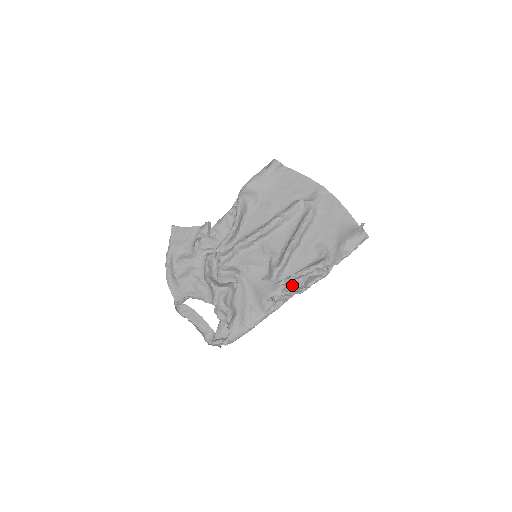
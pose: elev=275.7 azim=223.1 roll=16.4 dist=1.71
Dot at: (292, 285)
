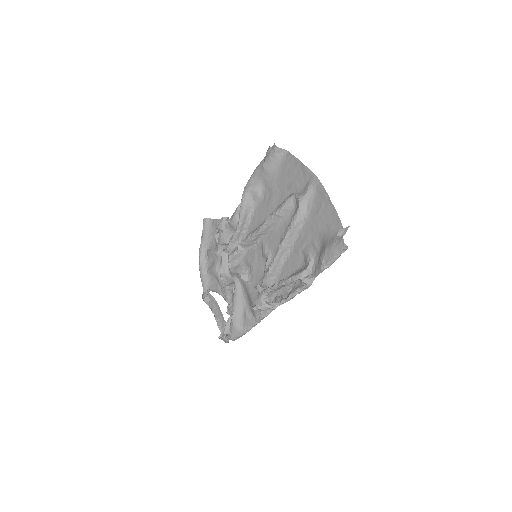
Dot at: (281, 292)
